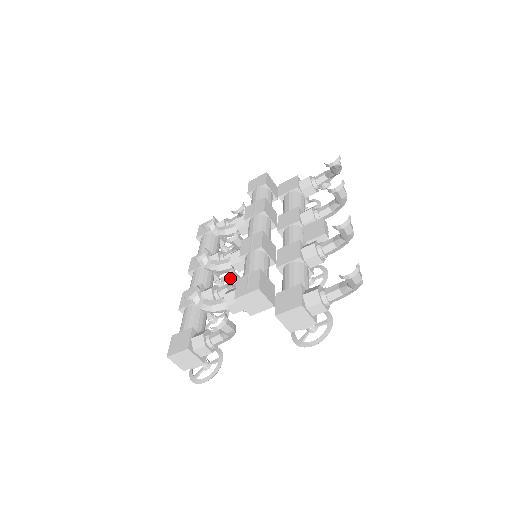
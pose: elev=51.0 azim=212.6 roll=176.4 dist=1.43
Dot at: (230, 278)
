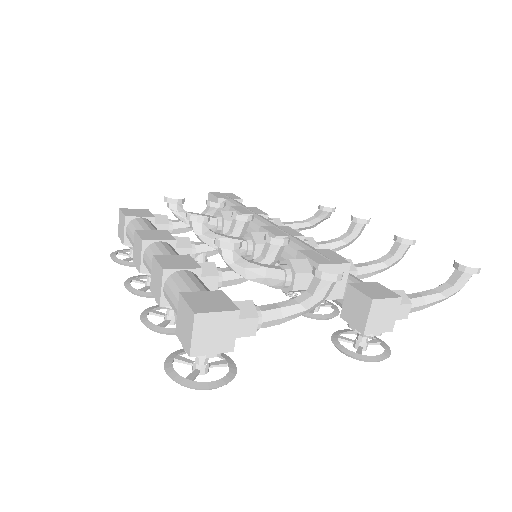
Dot at: (281, 248)
